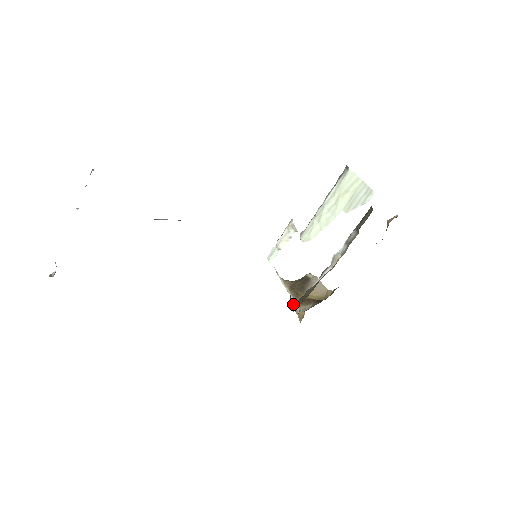
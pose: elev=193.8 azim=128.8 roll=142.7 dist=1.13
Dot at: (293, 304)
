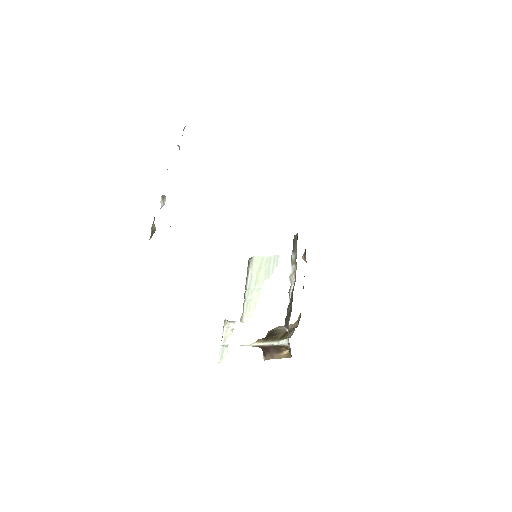
Dot at: (273, 355)
